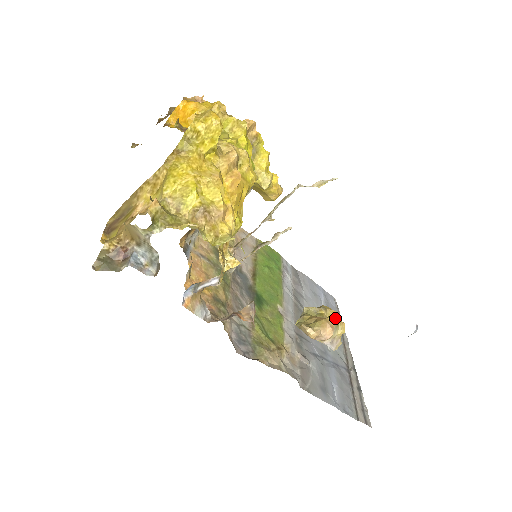
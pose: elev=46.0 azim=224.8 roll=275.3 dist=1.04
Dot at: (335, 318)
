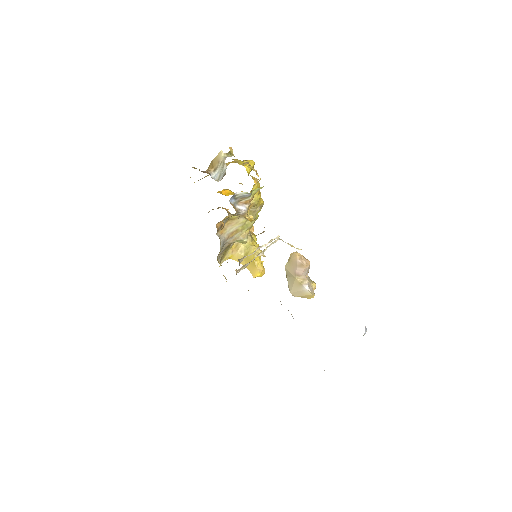
Dot at: occluded
